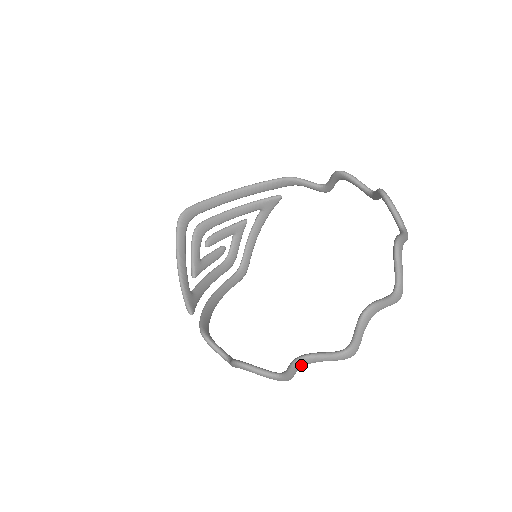
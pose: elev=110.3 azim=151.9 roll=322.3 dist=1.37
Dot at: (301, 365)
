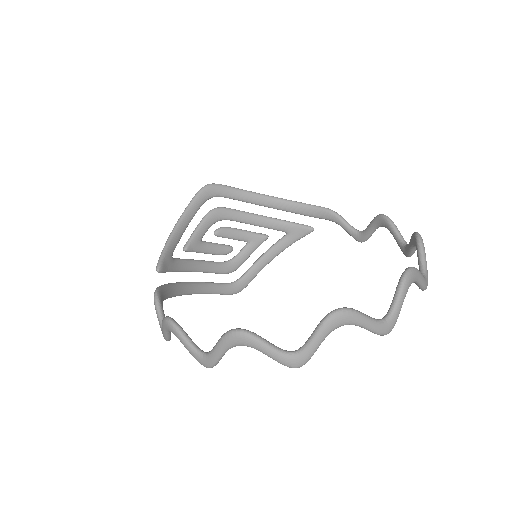
Dot at: (232, 341)
